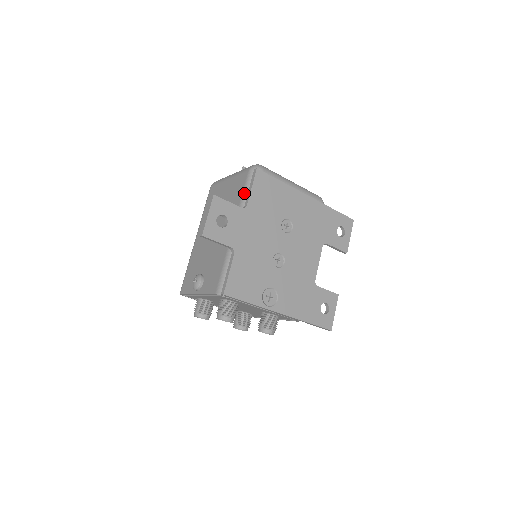
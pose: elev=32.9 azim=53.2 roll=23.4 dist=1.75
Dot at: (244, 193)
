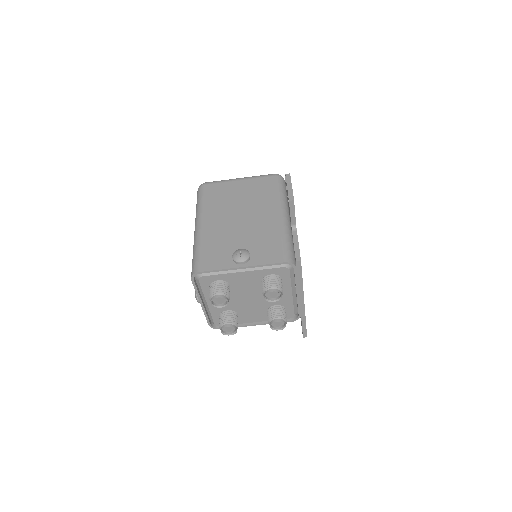
Dot at: (279, 190)
